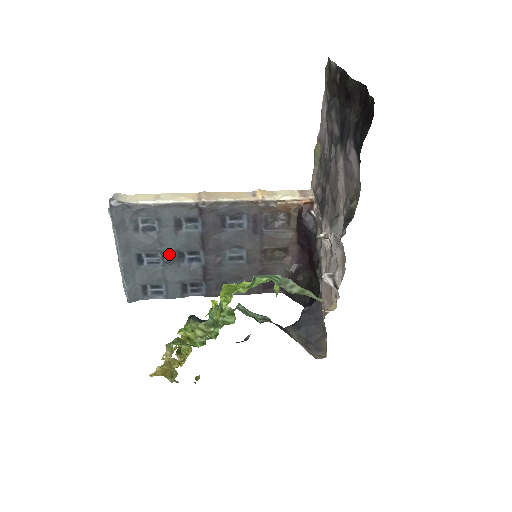
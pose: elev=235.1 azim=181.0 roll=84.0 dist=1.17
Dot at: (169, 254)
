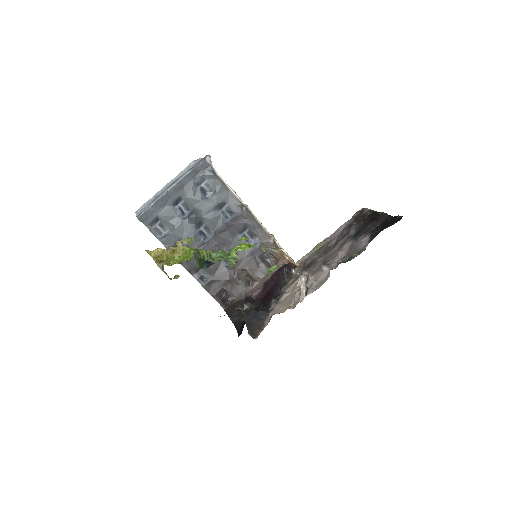
Dot at: (197, 215)
